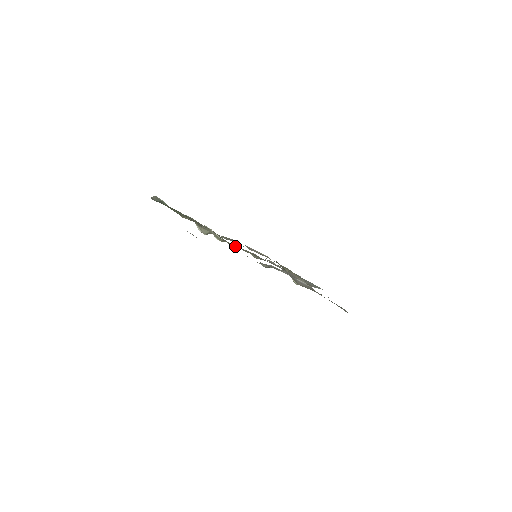
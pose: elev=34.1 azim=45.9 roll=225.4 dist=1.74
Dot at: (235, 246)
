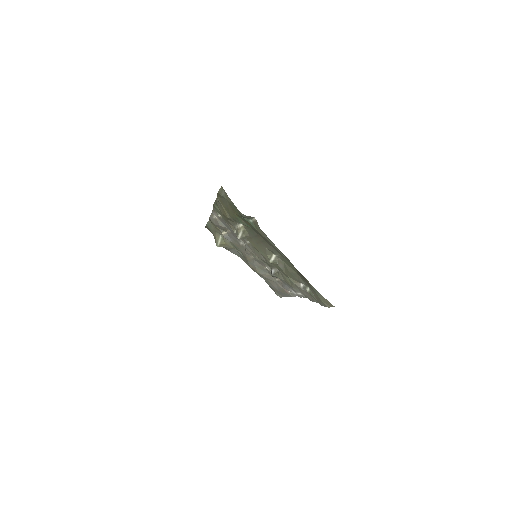
Dot at: (299, 282)
